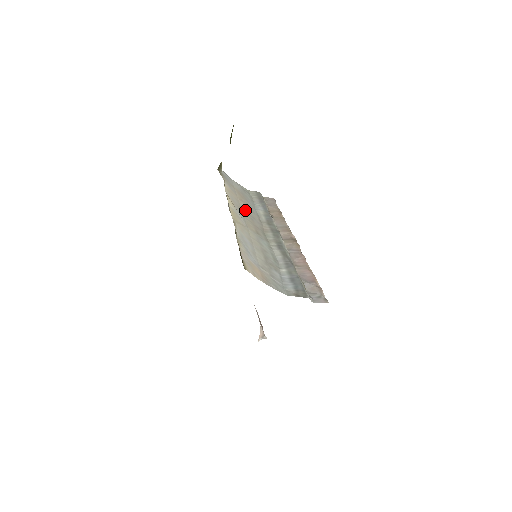
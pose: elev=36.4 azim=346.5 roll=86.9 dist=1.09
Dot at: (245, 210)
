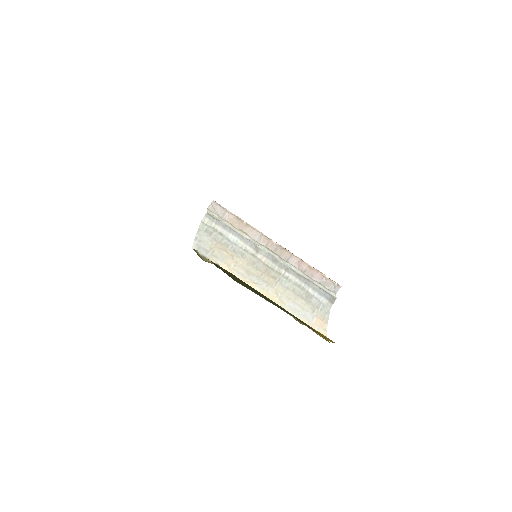
Dot at: (247, 266)
